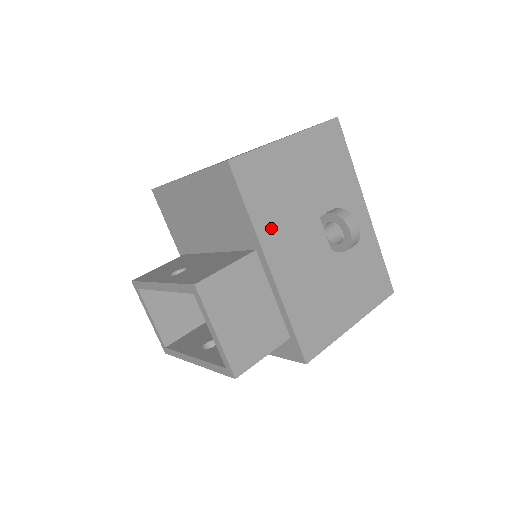
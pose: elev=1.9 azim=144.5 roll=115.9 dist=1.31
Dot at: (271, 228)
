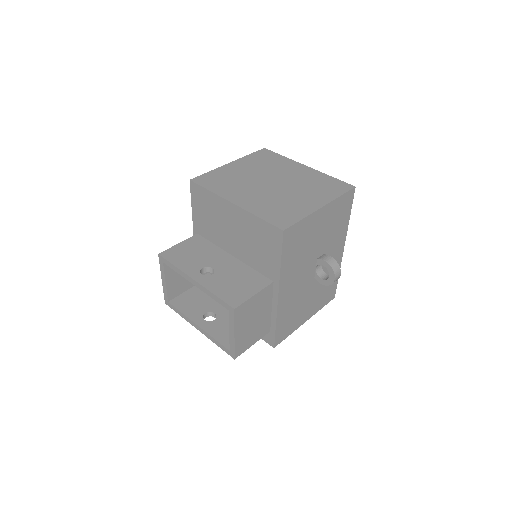
Dot at: (289, 271)
